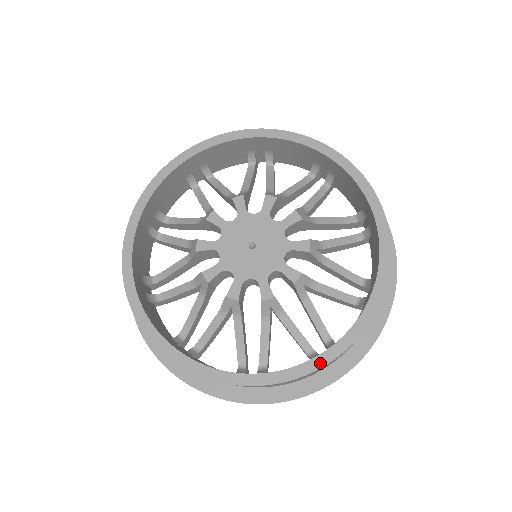
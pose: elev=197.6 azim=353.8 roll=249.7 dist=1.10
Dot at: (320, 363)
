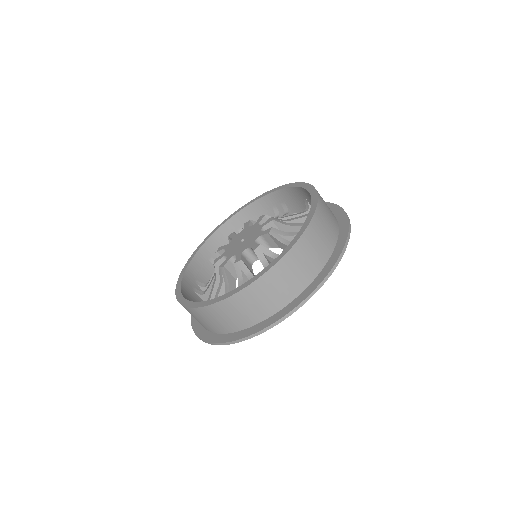
Dot at: (201, 305)
